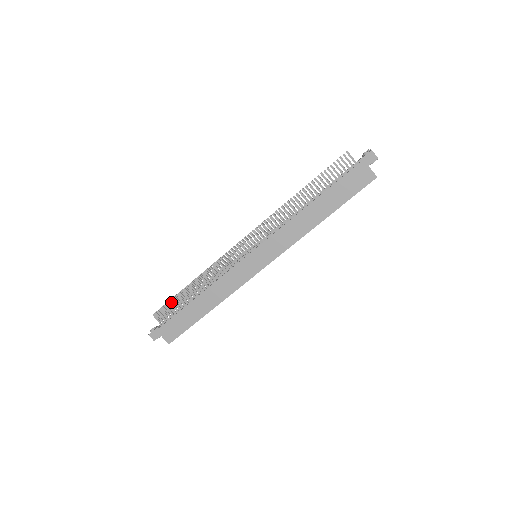
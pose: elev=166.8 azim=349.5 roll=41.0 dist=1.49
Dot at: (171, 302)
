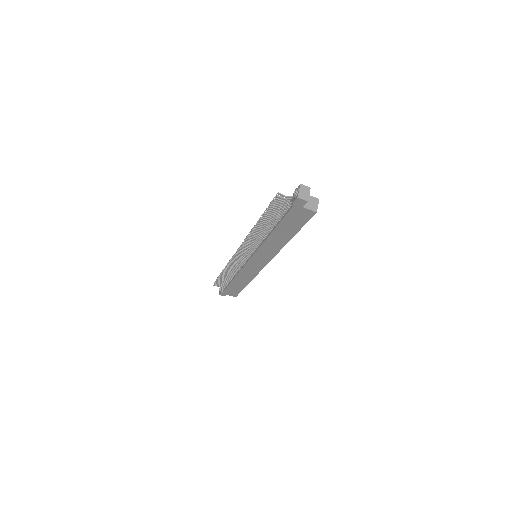
Dot at: (219, 280)
